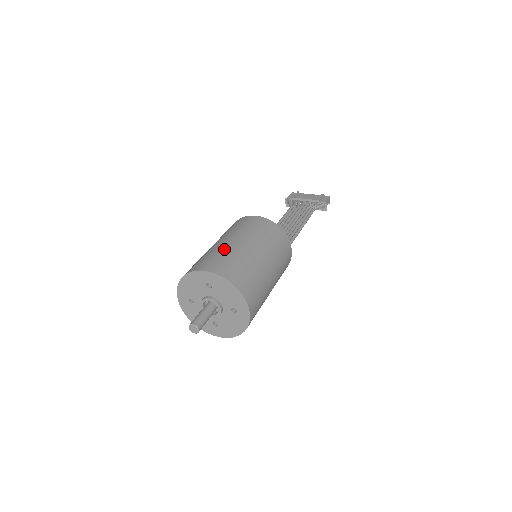
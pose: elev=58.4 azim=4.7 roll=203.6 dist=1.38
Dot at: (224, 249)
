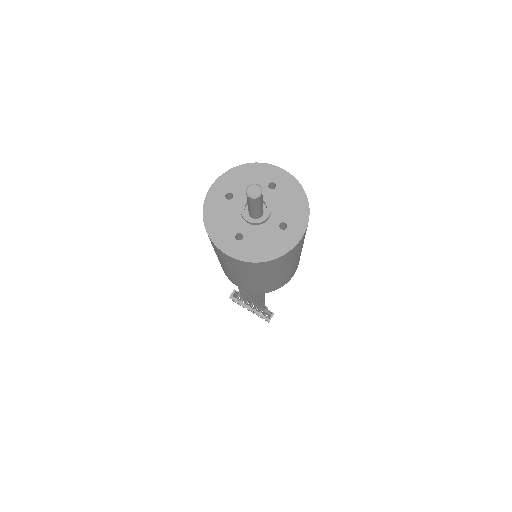
Dot at: occluded
